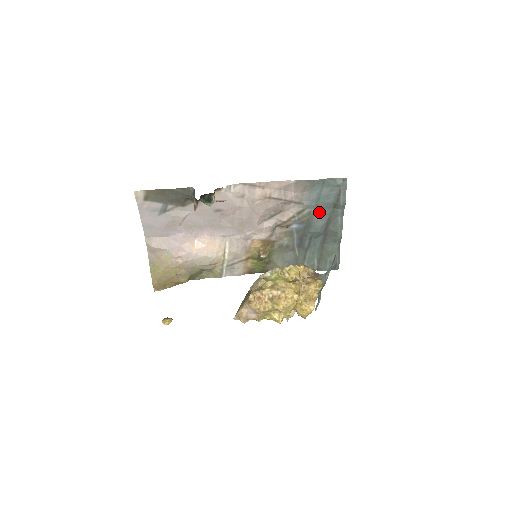
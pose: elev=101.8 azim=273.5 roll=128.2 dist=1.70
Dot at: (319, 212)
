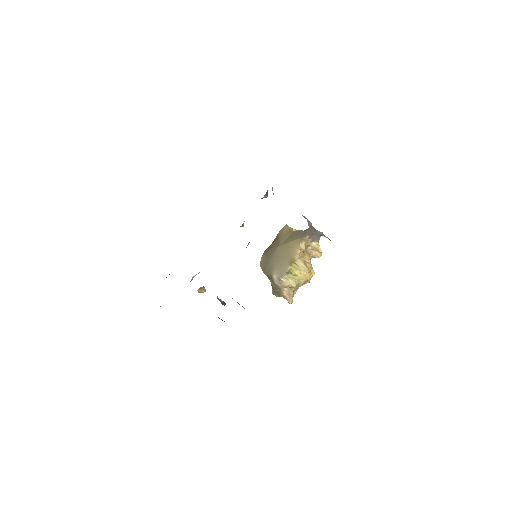
Dot at: occluded
